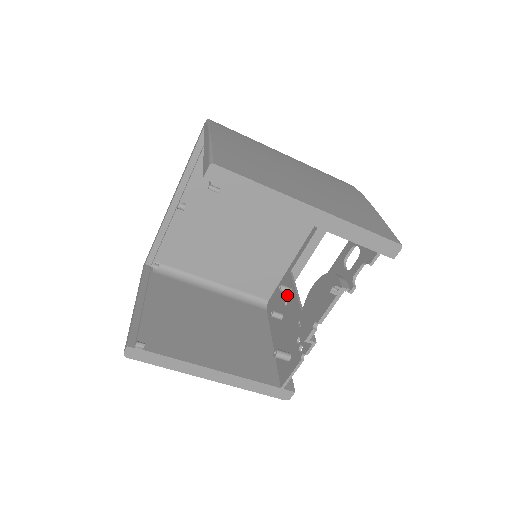
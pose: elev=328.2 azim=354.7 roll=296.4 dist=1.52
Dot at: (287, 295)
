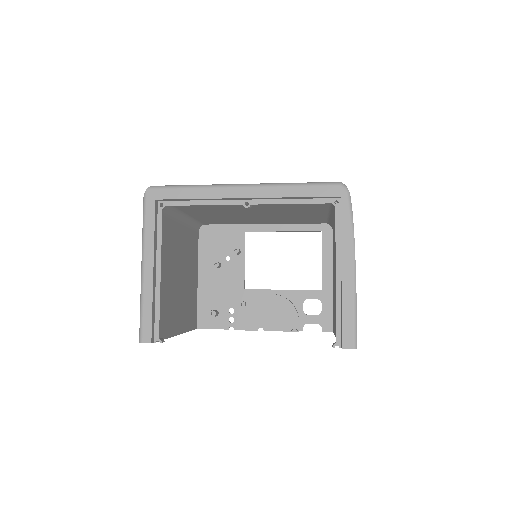
Dot at: occluded
